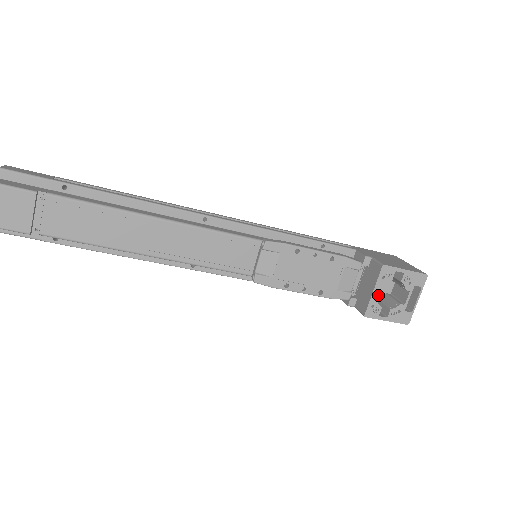
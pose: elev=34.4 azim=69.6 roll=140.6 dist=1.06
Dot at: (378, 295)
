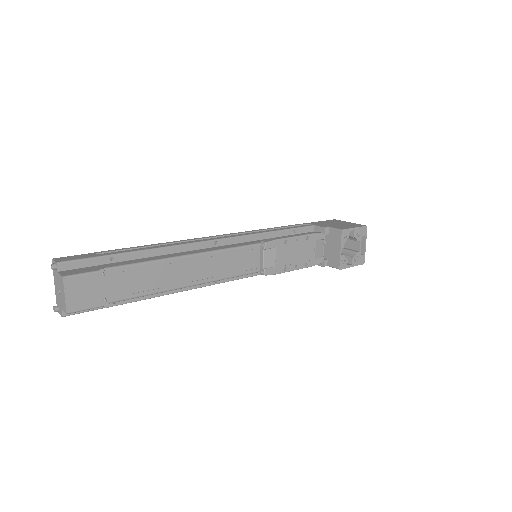
Dot at: occluded
